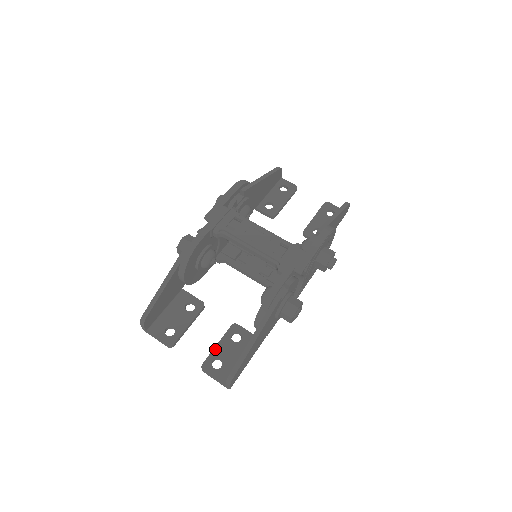
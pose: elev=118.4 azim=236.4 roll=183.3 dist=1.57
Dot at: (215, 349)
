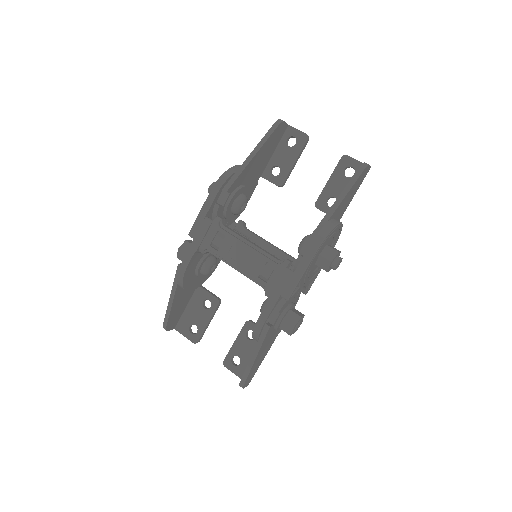
Dot at: (233, 347)
